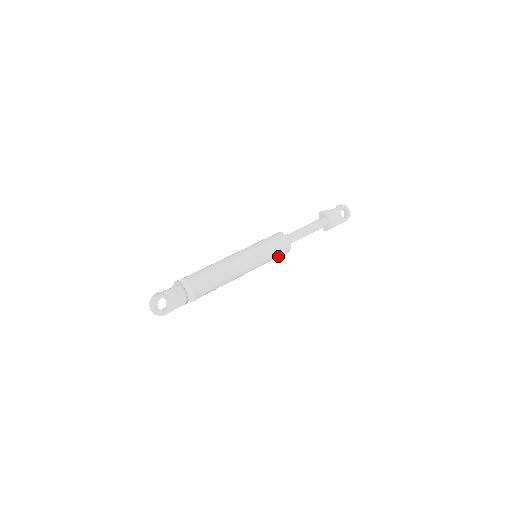
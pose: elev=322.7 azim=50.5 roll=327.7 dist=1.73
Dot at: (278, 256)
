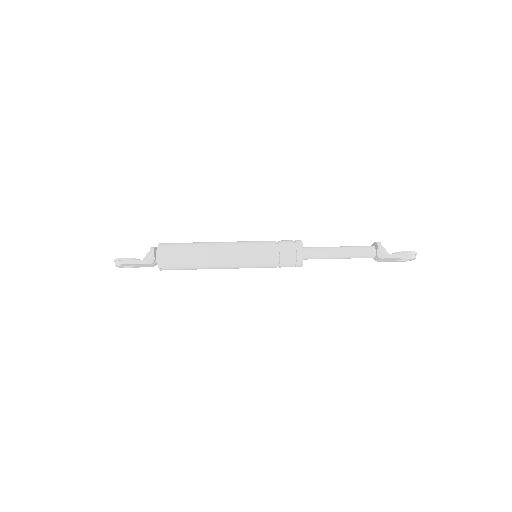
Dot at: occluded
